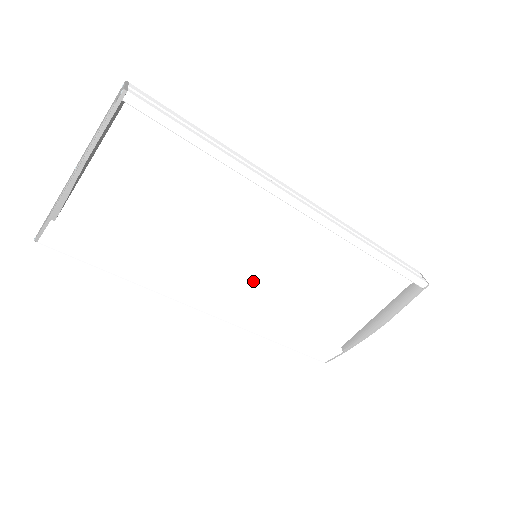
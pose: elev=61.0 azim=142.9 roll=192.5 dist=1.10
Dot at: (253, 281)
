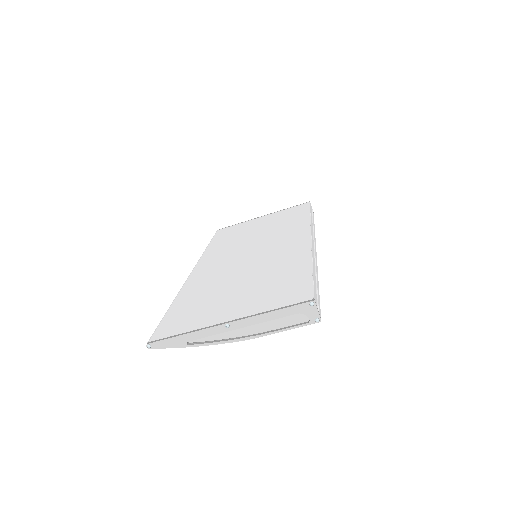
Dot at: occluded
